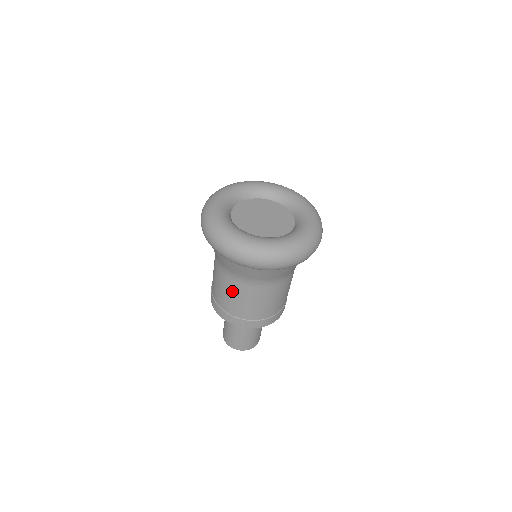
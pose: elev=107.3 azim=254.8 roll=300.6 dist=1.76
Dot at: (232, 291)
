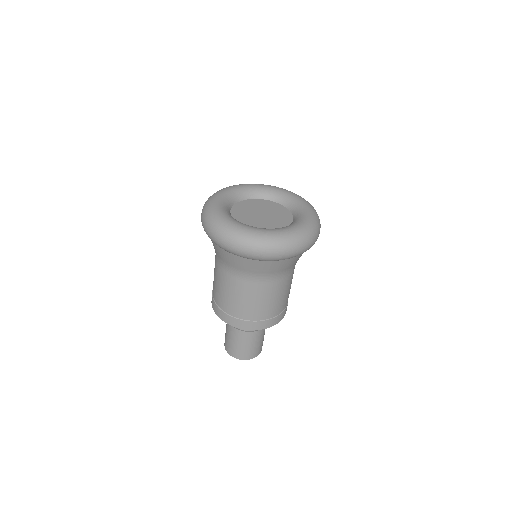
Dot at: (222, 282)
